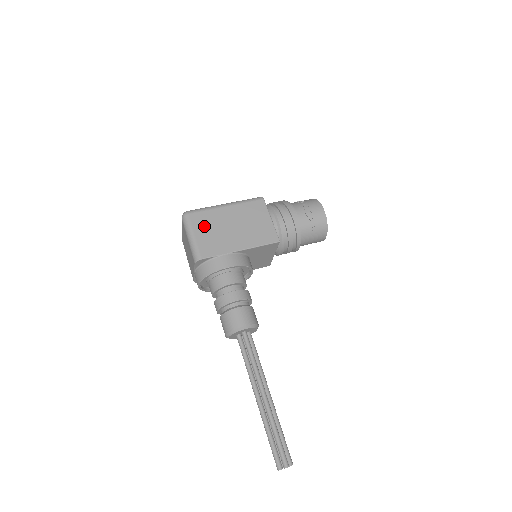
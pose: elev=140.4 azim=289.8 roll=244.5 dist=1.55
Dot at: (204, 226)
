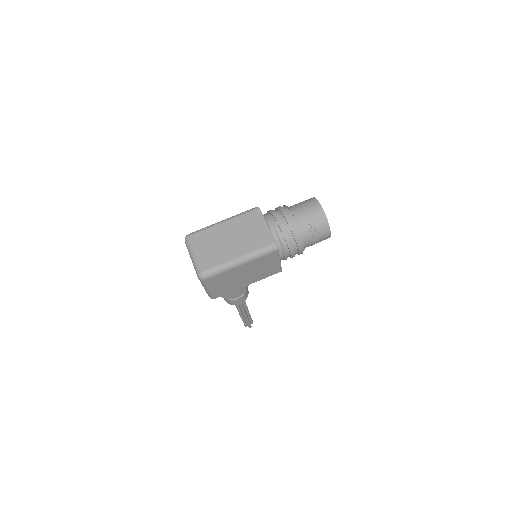
Dot at: (219, 282)
